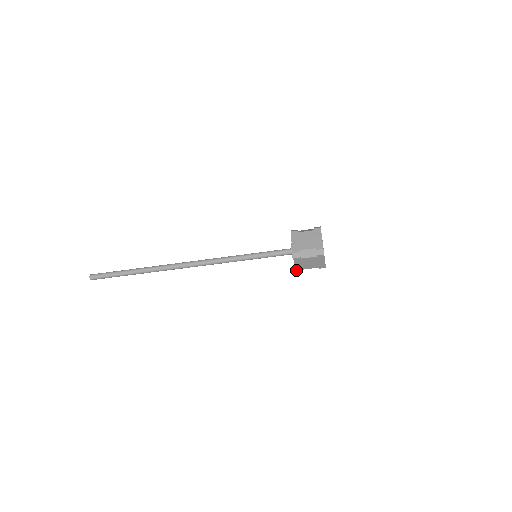
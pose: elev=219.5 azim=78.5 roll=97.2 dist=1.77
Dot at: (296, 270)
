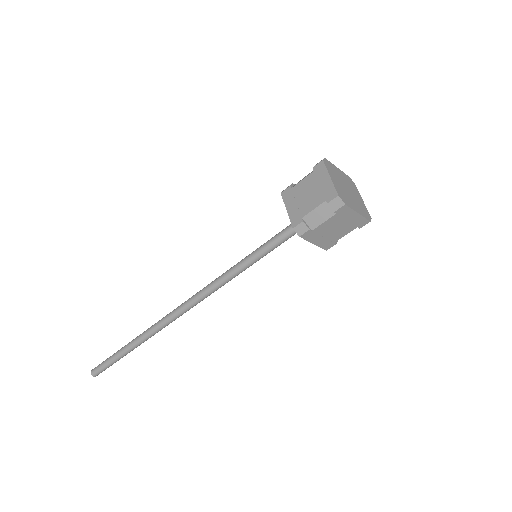
Dot at: (324, 249)
